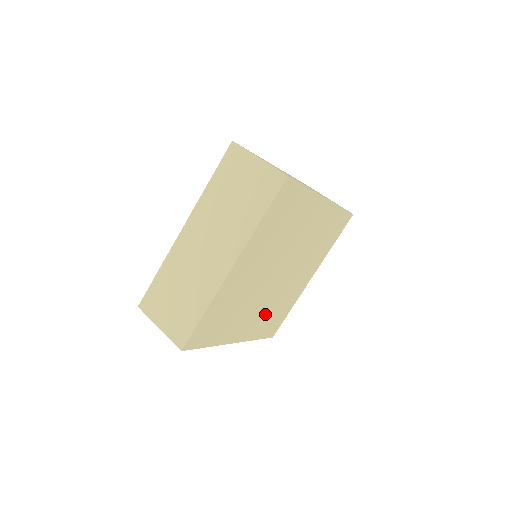
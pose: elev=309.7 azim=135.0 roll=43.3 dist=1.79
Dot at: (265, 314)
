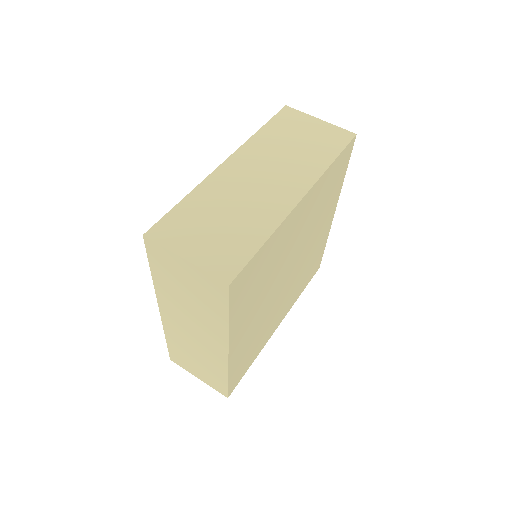
Dot at: (253, 335)
